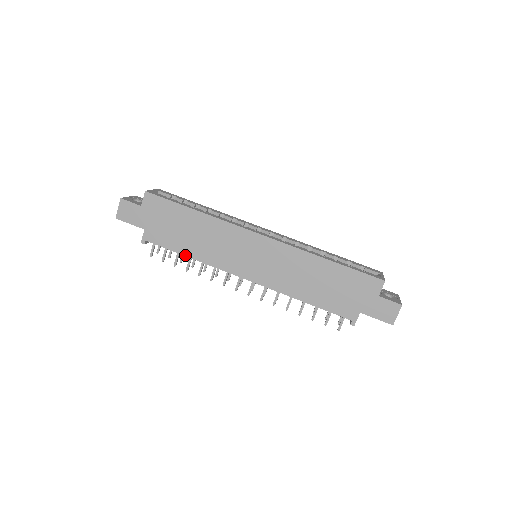
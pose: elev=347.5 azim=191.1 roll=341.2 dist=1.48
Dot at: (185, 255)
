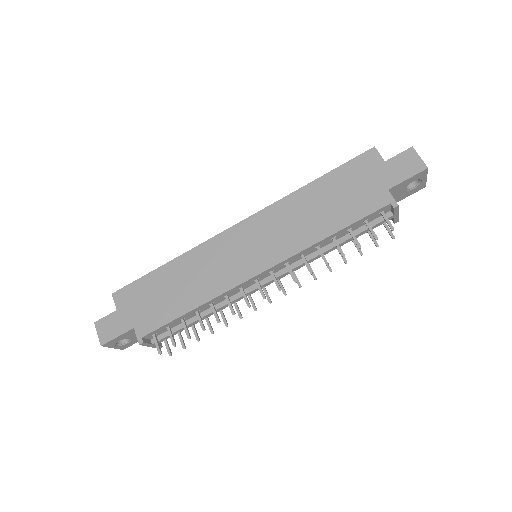
Dot at: (188, 312)
